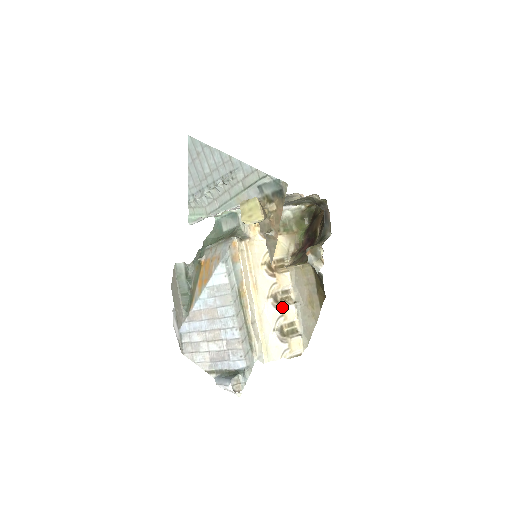
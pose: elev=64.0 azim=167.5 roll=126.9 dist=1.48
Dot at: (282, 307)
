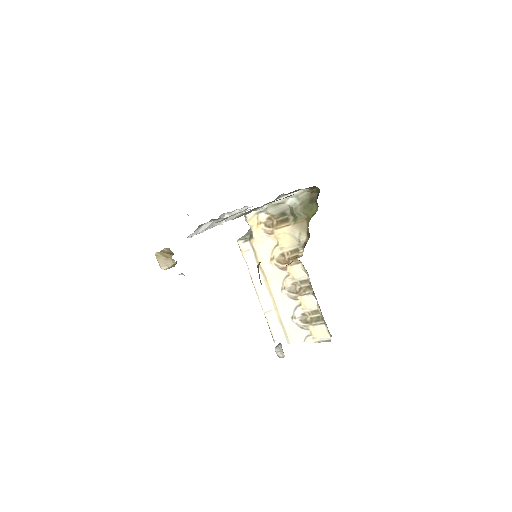
Dot at: (299, 297)
